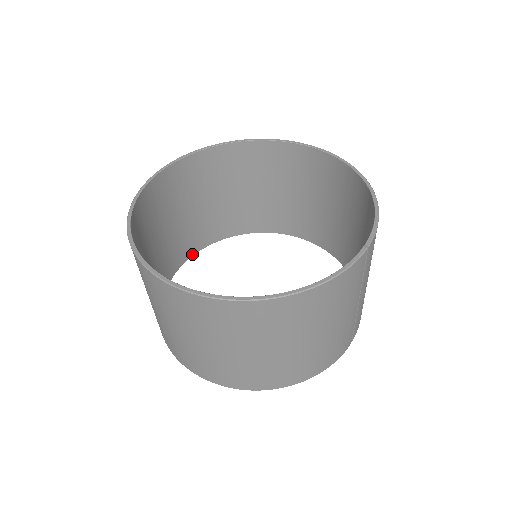
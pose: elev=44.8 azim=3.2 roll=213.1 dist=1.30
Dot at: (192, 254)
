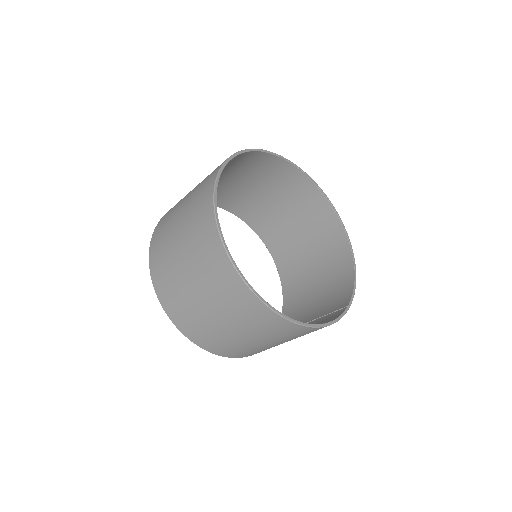
Dot at: occluded
